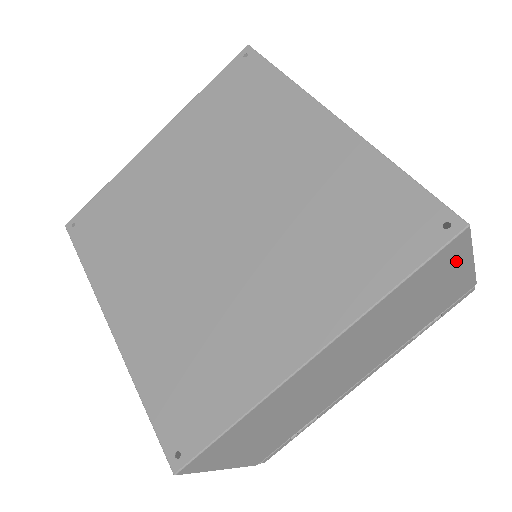
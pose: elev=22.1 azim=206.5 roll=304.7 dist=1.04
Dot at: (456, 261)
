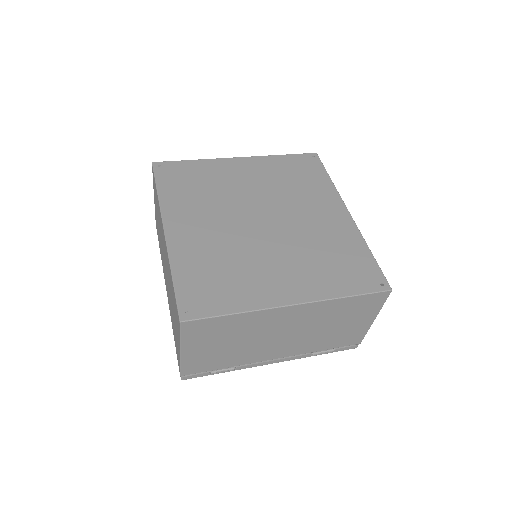
Dot at: (372, 310)
